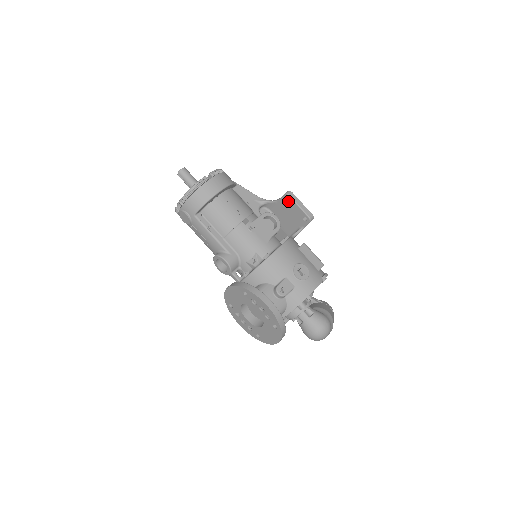
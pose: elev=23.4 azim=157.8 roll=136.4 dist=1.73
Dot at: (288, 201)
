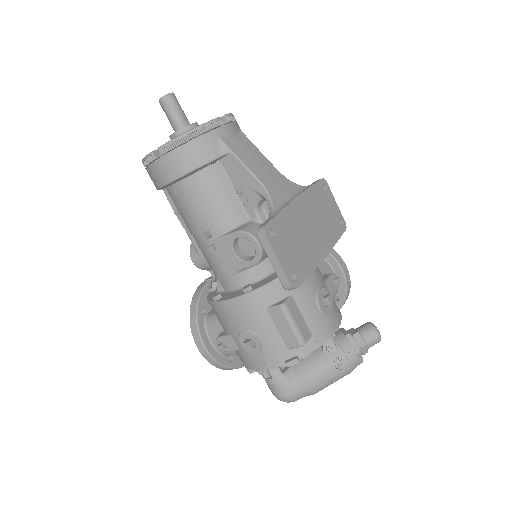
Dot at: occluded
